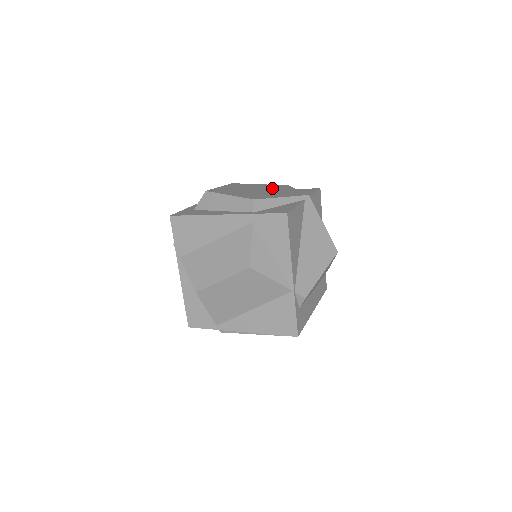
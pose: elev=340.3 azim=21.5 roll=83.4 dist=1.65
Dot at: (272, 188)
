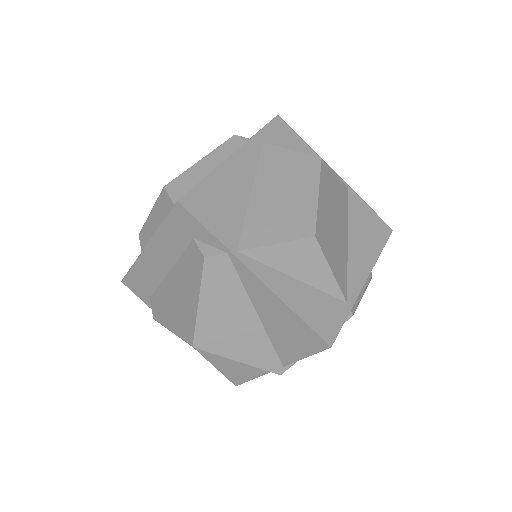
Dot at: occluded
